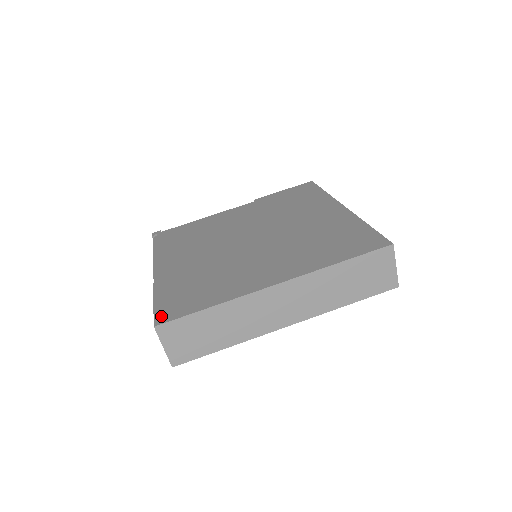
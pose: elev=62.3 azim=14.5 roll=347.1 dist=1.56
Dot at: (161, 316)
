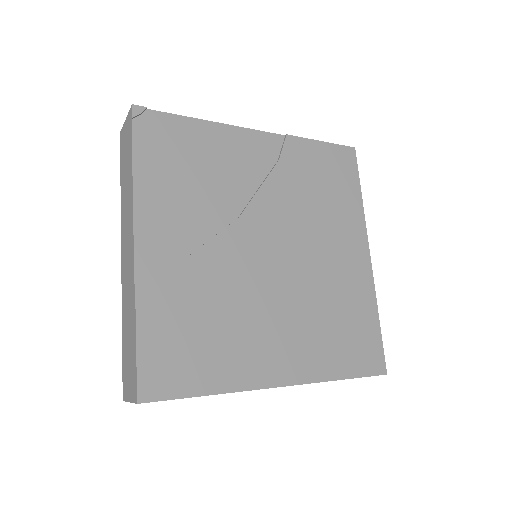
Dot at: (147, 384)
